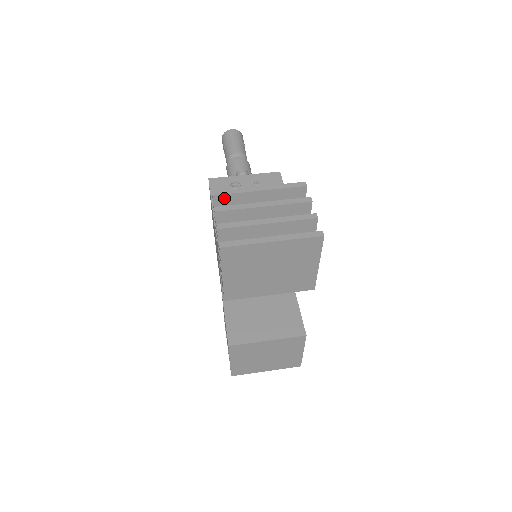
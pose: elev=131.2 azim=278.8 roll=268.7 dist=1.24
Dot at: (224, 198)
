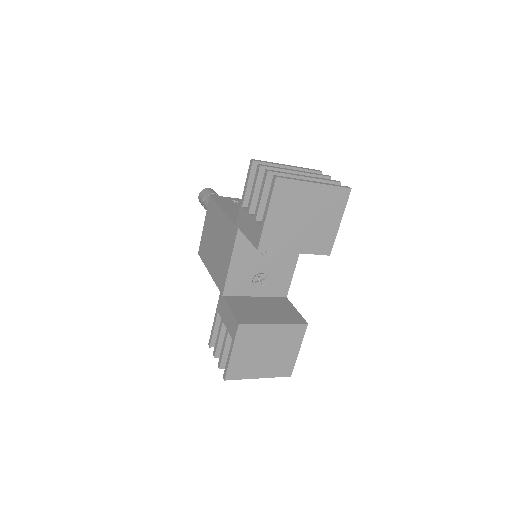
Dot at: occluded
